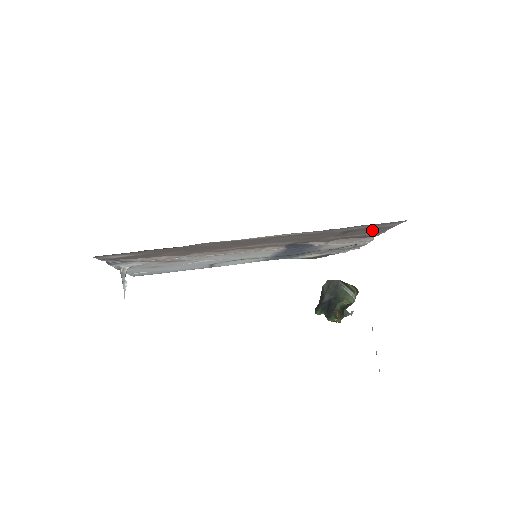
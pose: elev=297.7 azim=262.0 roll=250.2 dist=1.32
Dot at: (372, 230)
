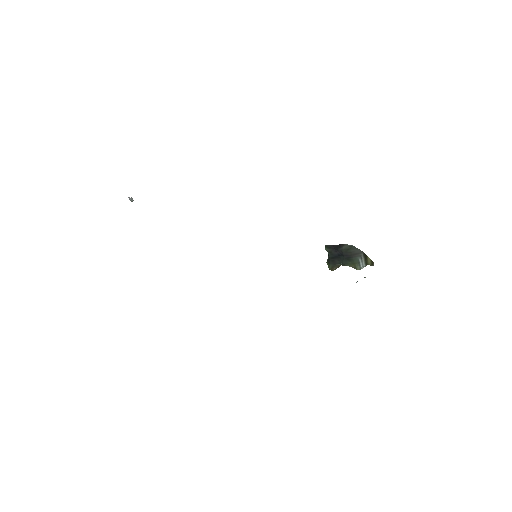
Dot at: occluded
